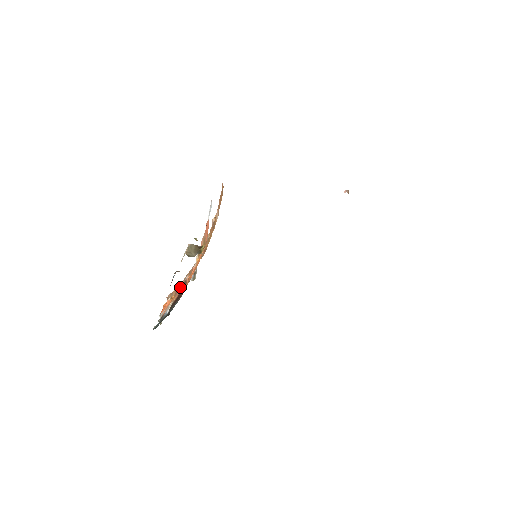
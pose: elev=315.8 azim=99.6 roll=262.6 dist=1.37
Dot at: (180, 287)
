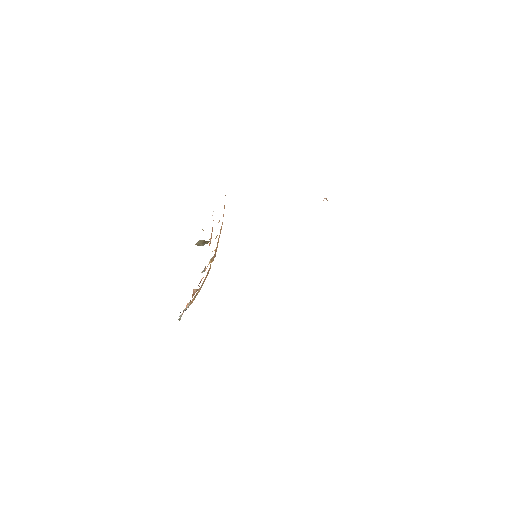
Dot at: (197, 290)
